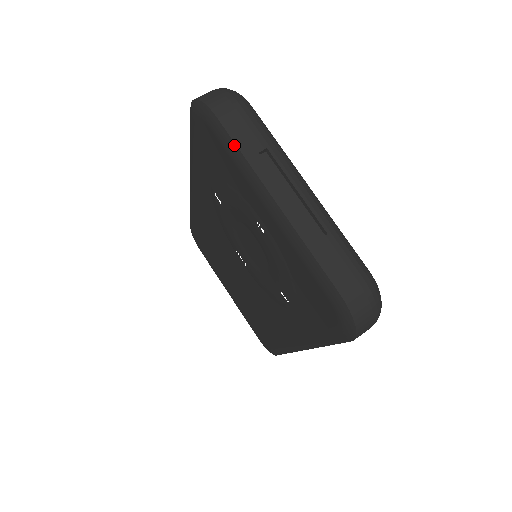
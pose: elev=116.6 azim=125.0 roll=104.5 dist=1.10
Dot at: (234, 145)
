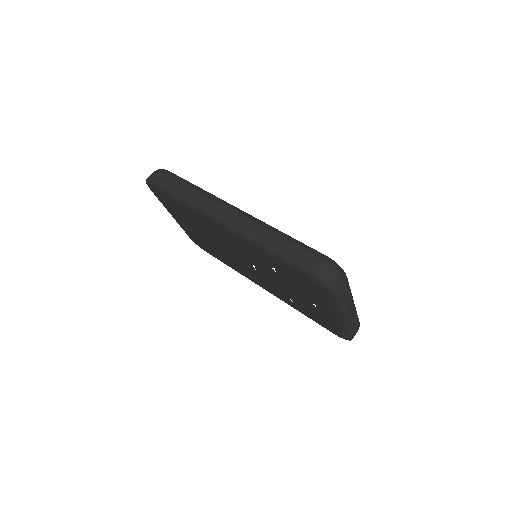
Dot at: (339, 306)
